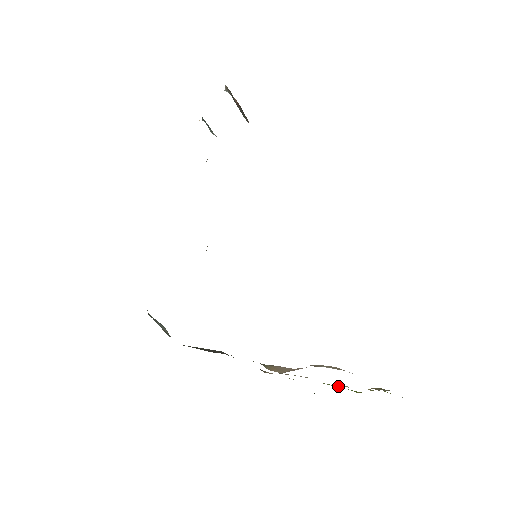
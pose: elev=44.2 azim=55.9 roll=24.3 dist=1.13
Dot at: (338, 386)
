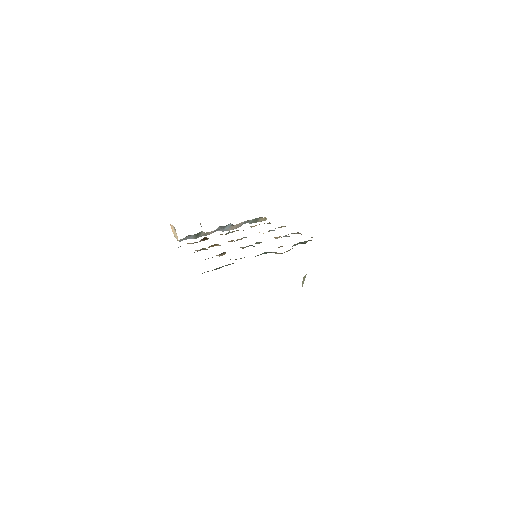
Dot at: occluded
